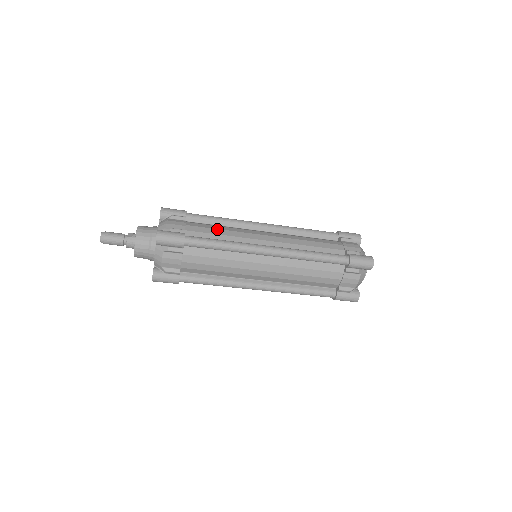
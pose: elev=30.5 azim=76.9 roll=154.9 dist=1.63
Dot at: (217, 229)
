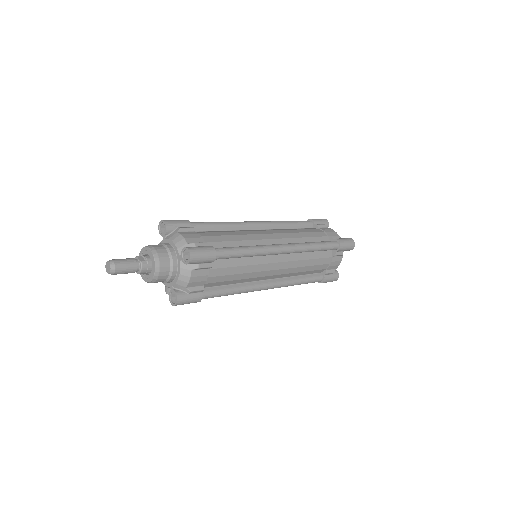
Dot at: (229, 235)
